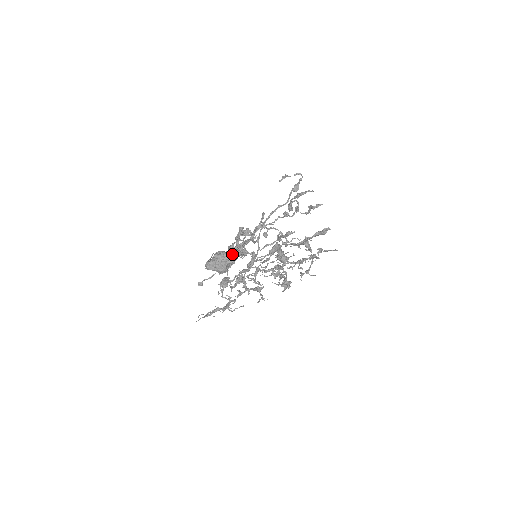
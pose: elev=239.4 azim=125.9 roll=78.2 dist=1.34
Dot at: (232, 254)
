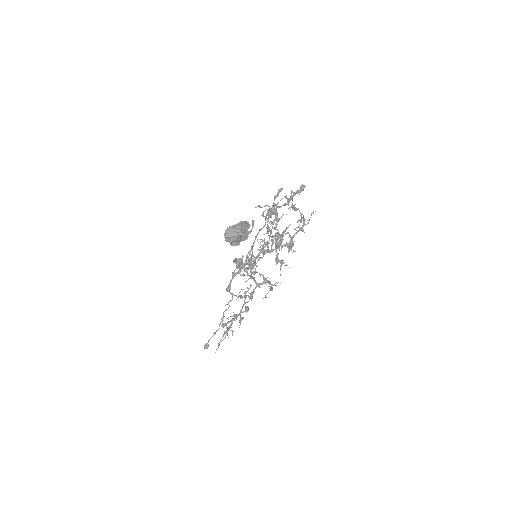
Dot at: (243, 223)
